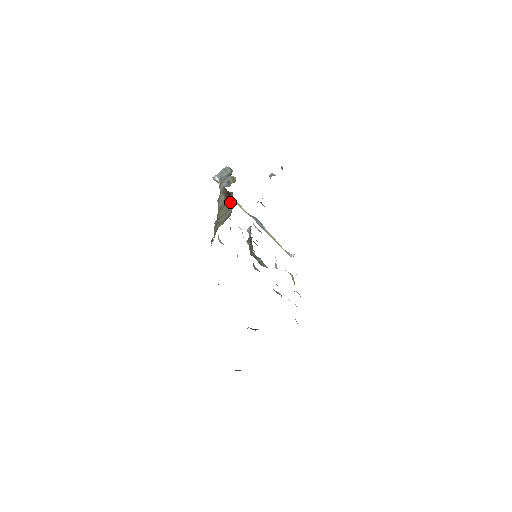
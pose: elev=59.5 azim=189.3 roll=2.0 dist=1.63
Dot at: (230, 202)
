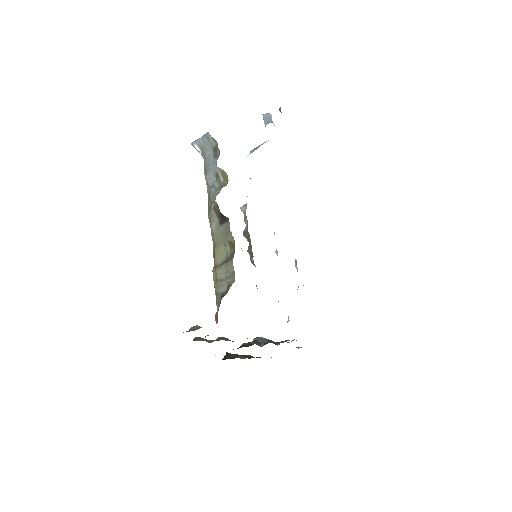
Dot at: (228, 239)
